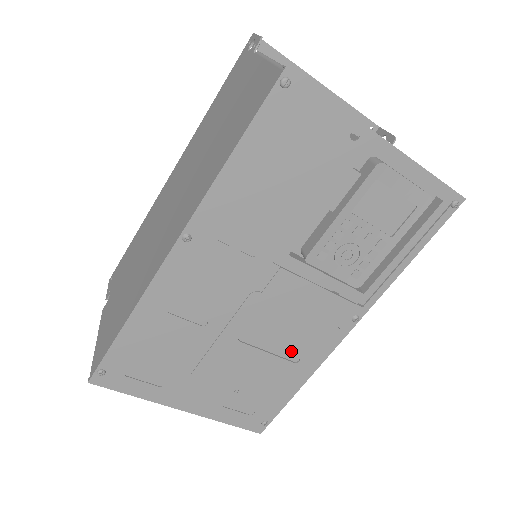
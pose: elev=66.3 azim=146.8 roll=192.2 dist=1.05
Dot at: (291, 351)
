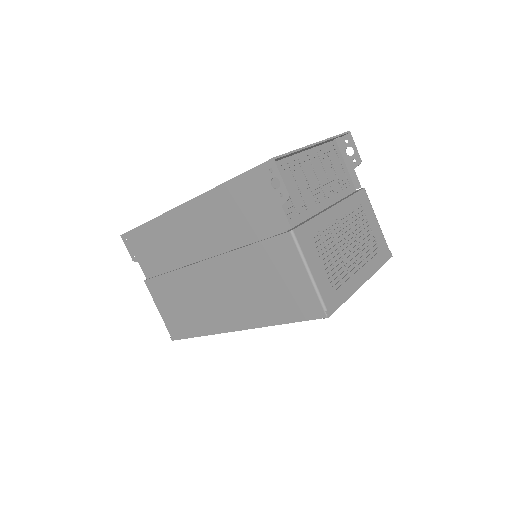
Dot at: occluded
